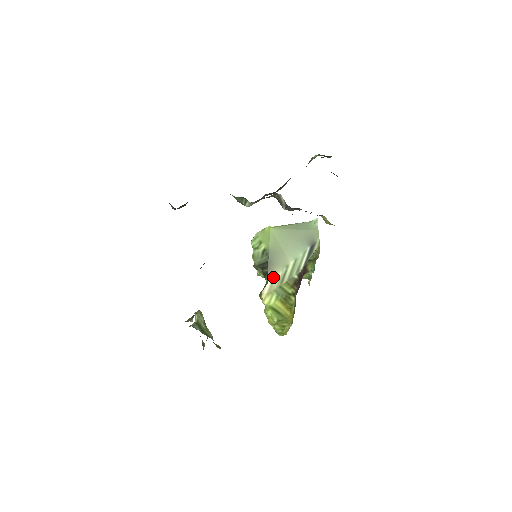
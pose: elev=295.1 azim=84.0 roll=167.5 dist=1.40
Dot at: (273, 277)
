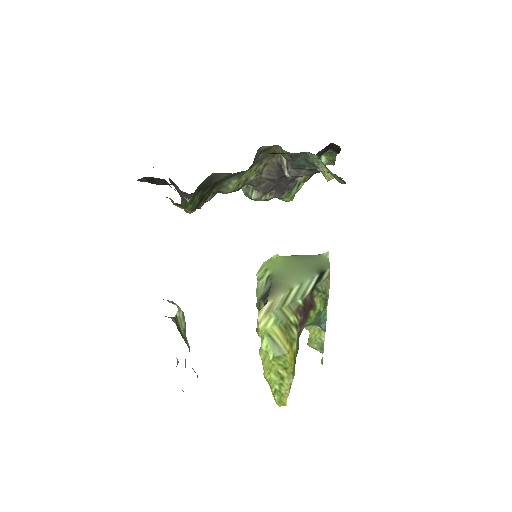
Dot at: (274, 298)
